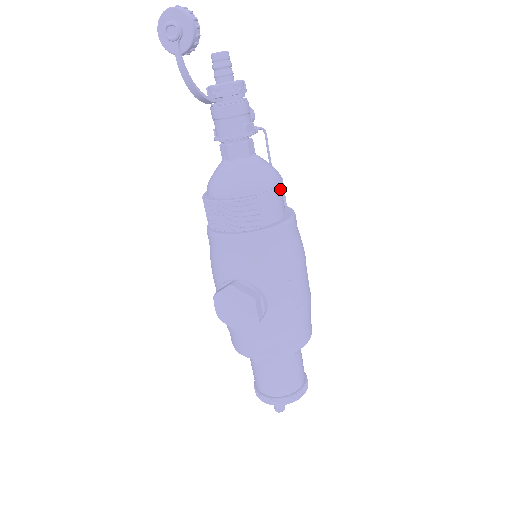
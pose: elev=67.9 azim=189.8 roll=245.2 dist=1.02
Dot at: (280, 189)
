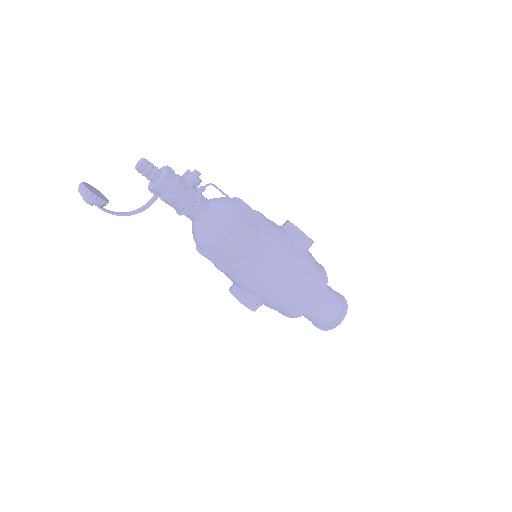
Dot at: (233, 234)
